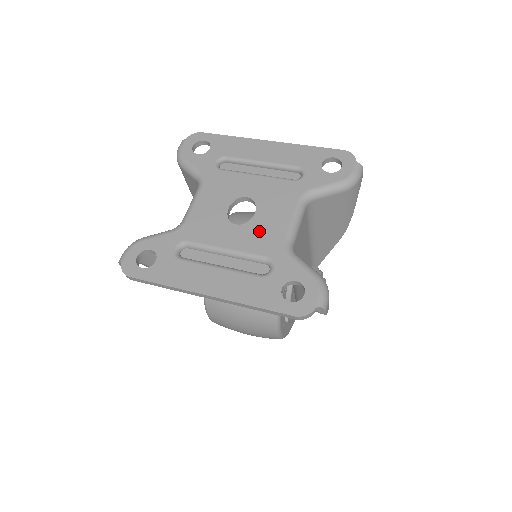
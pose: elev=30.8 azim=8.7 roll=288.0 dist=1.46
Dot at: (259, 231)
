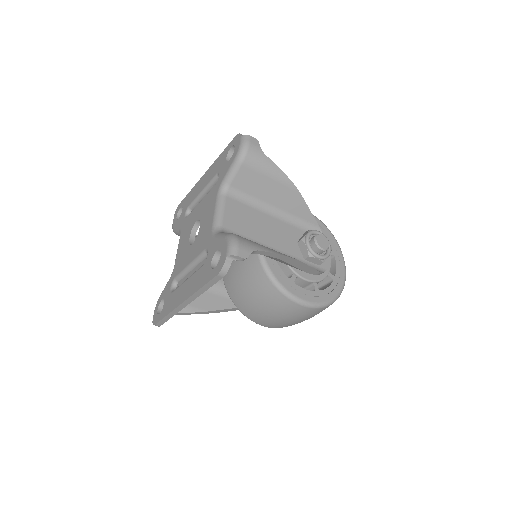
Dot at: (201, 236)
